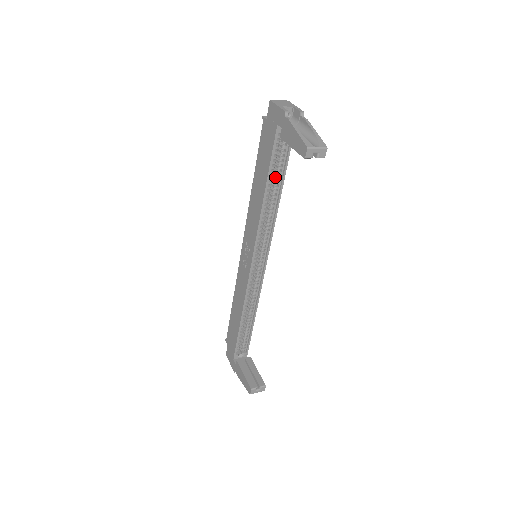
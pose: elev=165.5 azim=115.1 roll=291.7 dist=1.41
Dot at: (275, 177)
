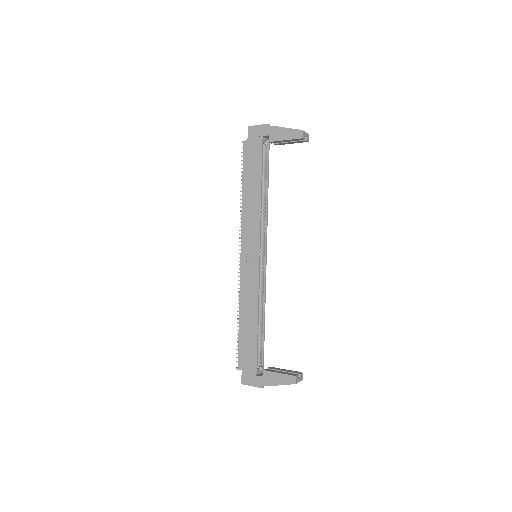
Dot at: (262, 180)
